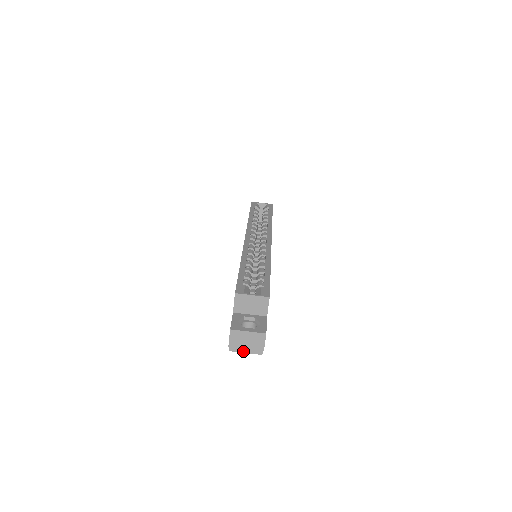
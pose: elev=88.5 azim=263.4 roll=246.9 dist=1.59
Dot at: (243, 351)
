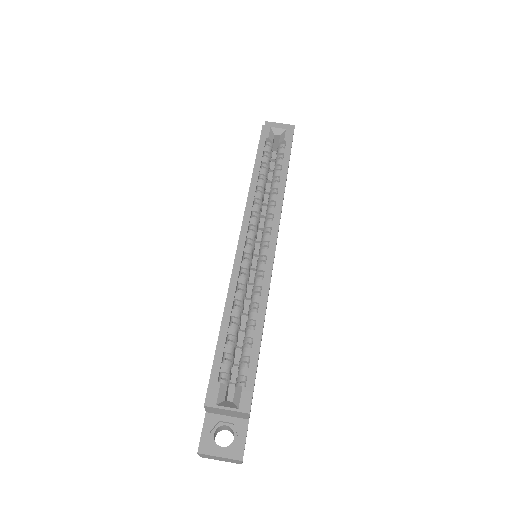
Dot at: occluded
